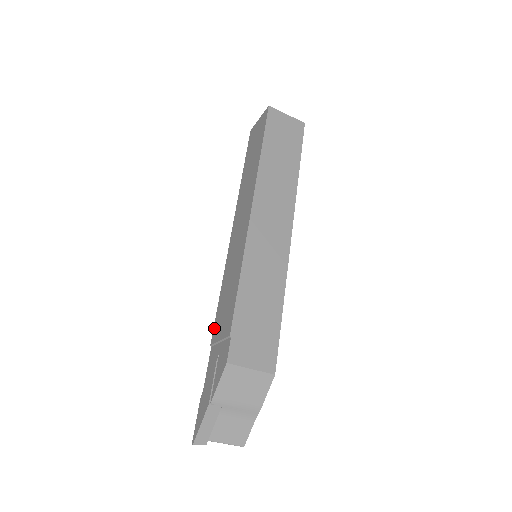
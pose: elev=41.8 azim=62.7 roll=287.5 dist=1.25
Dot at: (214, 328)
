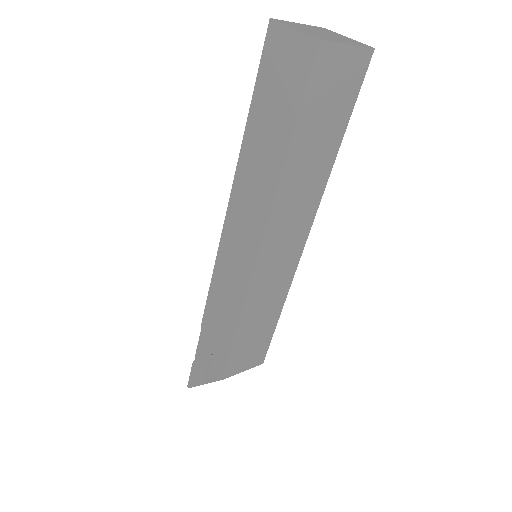
Dot at: (204, 317)
